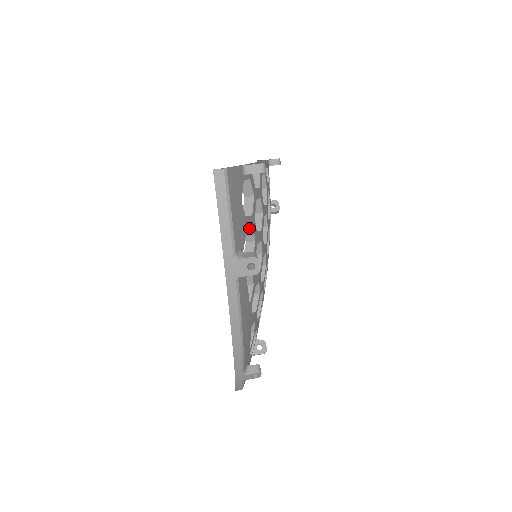
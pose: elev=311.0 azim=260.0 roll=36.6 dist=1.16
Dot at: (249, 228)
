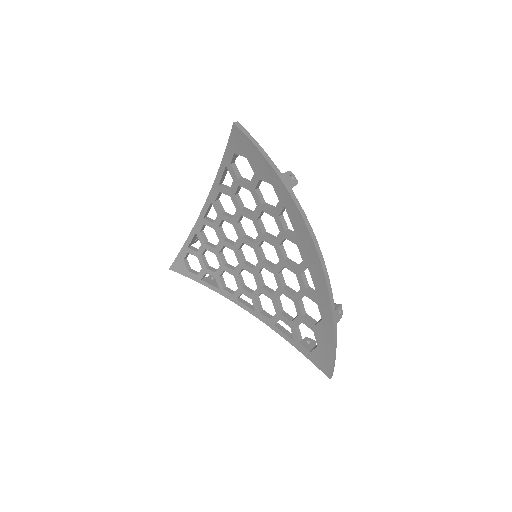
Dot at: (258, 190)
